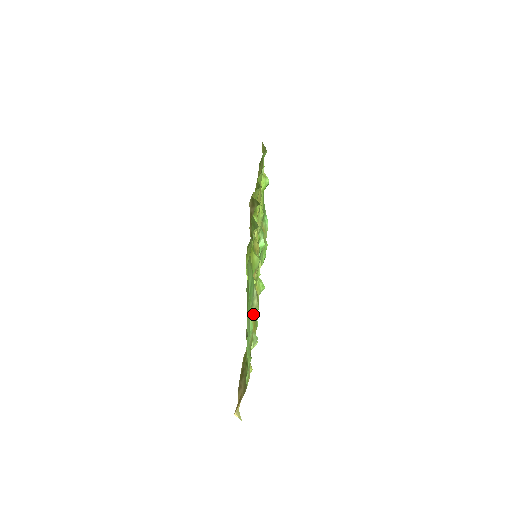
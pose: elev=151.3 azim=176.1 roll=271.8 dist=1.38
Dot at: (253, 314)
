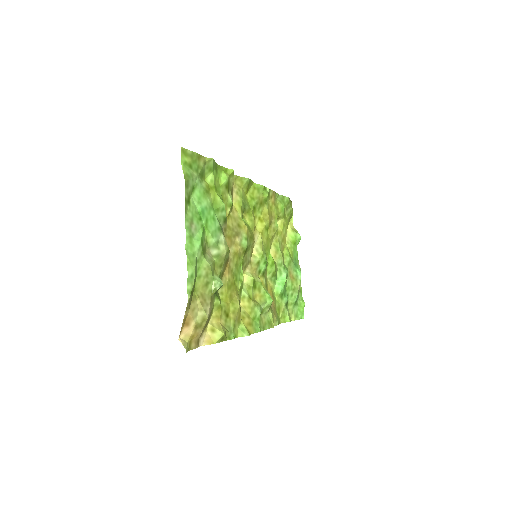
Dot at: (249, 311)
